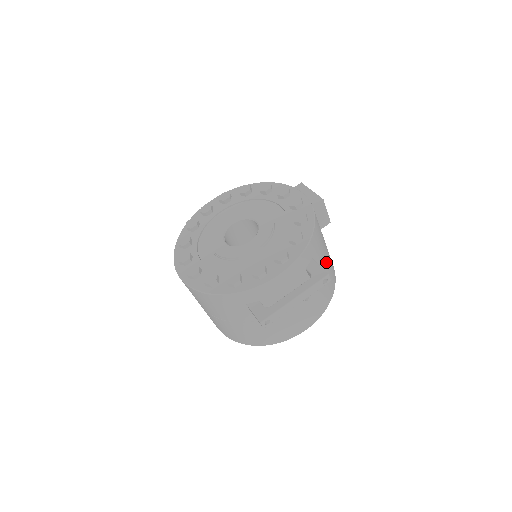
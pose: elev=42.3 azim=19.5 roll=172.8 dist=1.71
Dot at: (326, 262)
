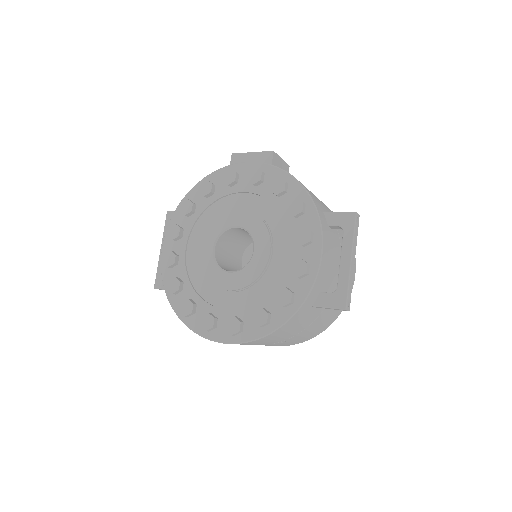
Dot at: (323, 203)
